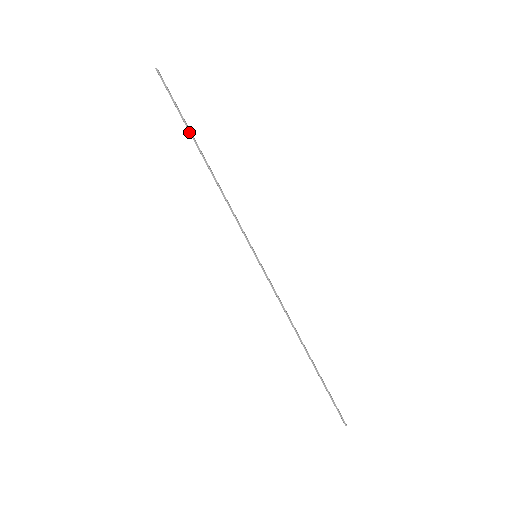
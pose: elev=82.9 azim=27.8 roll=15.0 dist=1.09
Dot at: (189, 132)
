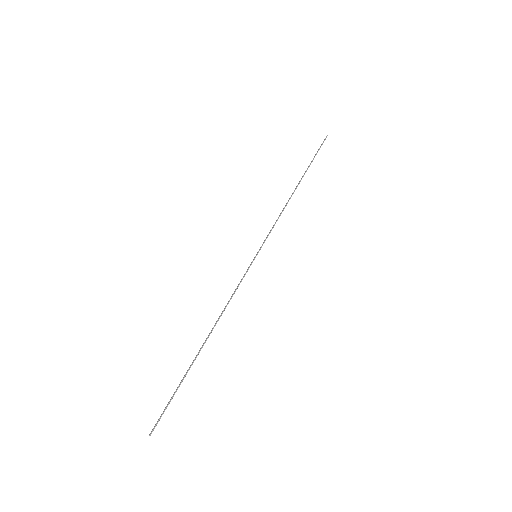
Dot at: (306, 170)
